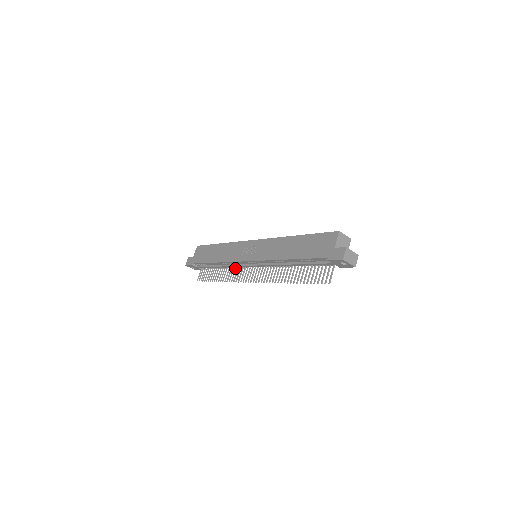
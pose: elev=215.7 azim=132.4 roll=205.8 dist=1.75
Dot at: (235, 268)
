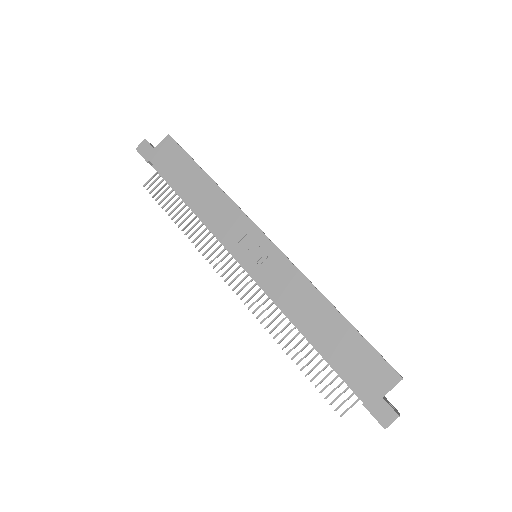
Dot at: occluded
